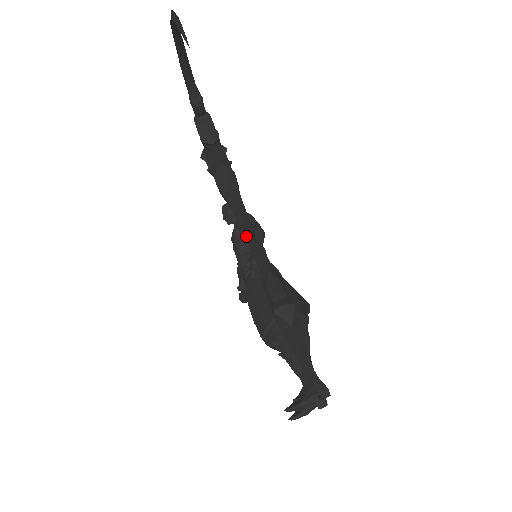
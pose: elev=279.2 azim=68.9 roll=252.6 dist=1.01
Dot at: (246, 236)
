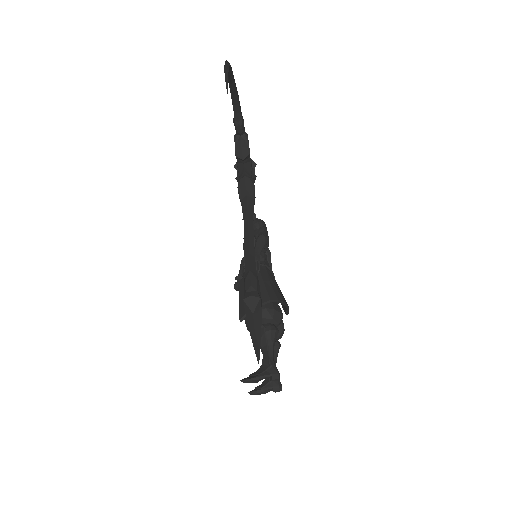
Dot at: (245, 238)
